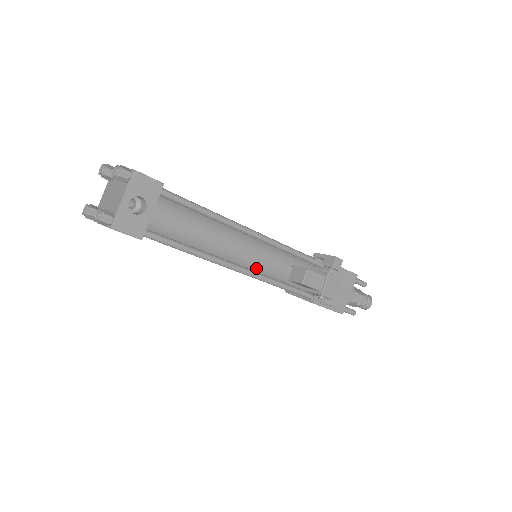
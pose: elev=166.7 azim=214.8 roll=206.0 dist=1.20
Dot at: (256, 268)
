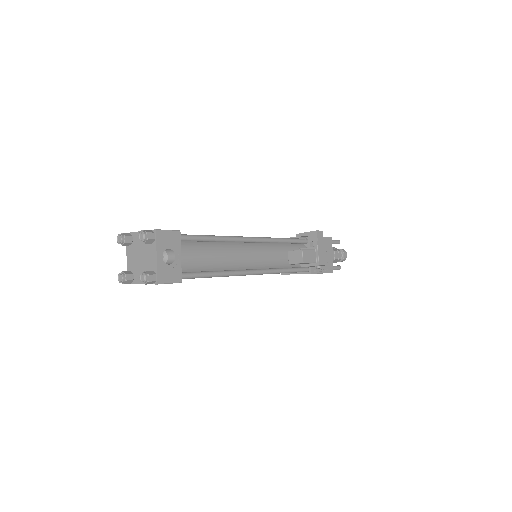
Dot at: (263, 266)
